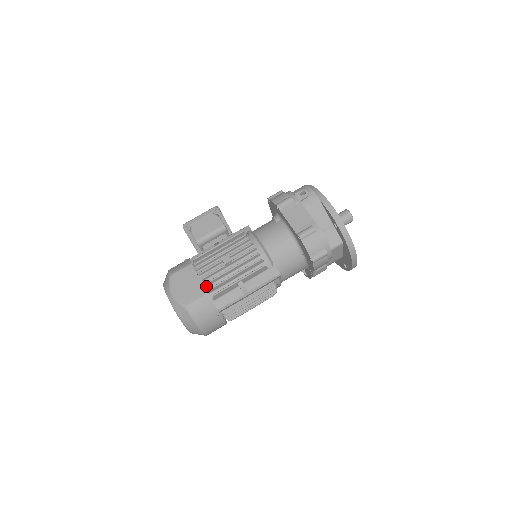
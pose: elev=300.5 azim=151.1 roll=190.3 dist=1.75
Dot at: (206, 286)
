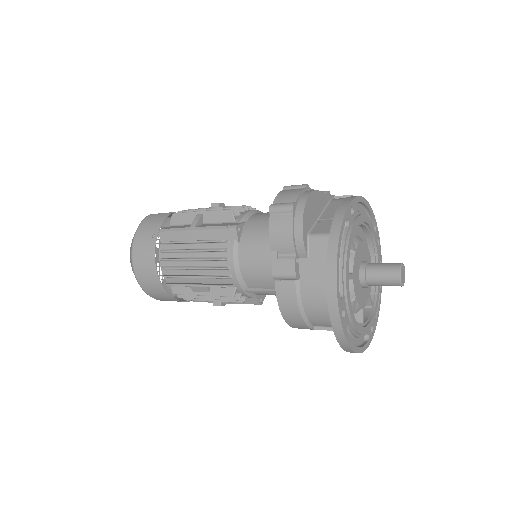
Dot at: occluded
